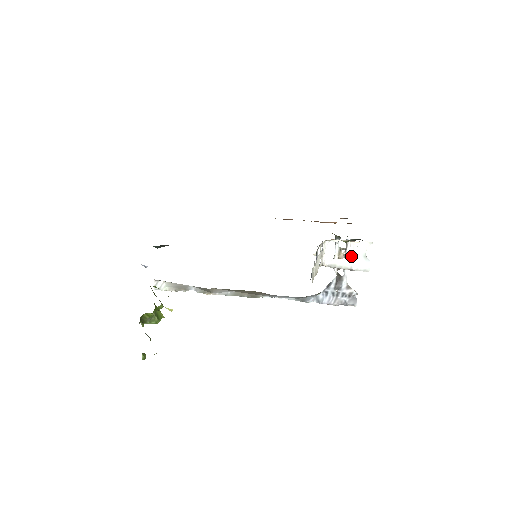
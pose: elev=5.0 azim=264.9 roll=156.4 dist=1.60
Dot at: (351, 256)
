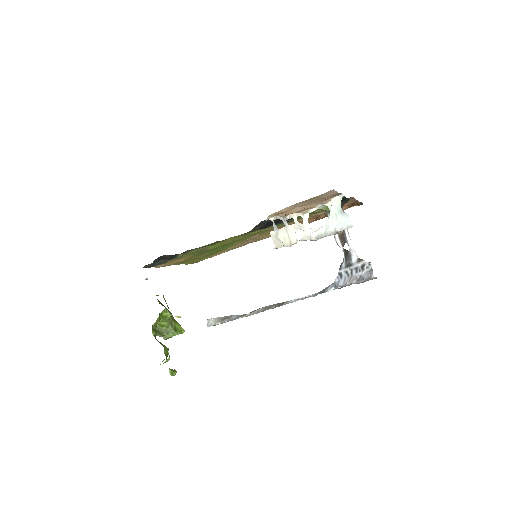
Dot at: (331, 218)
